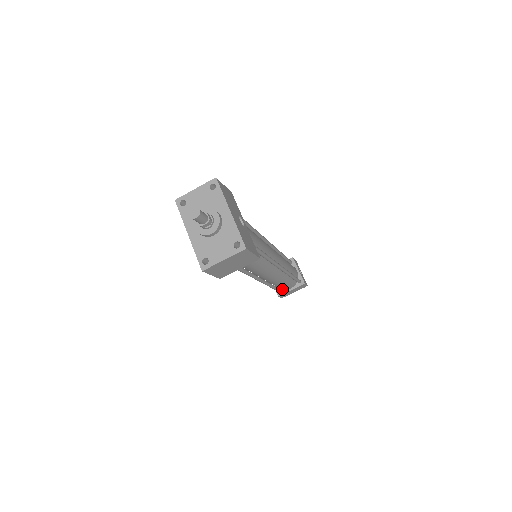
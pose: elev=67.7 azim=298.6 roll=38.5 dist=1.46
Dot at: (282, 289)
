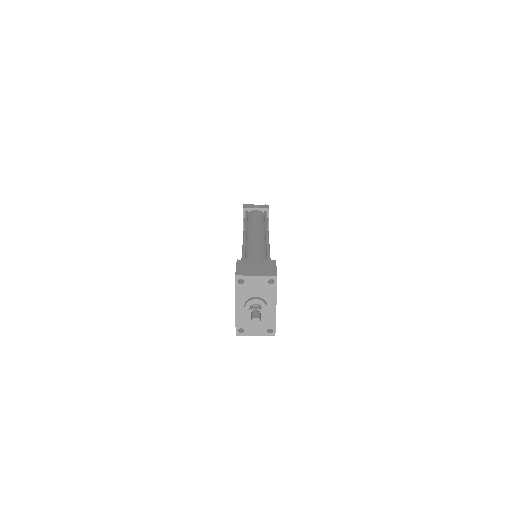
Dot at: occluded
